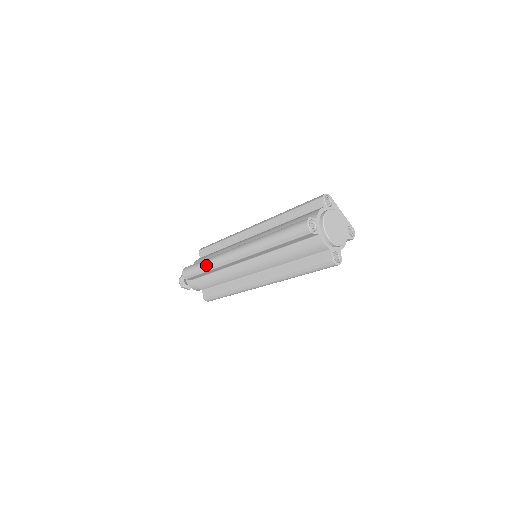
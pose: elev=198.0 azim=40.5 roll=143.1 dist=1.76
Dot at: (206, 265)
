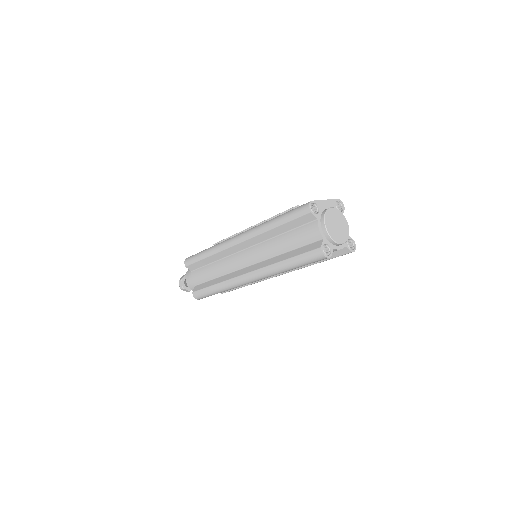
Dot at: (221, 291)
